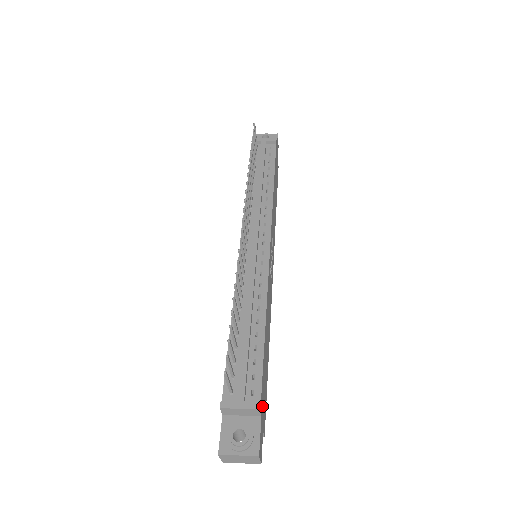
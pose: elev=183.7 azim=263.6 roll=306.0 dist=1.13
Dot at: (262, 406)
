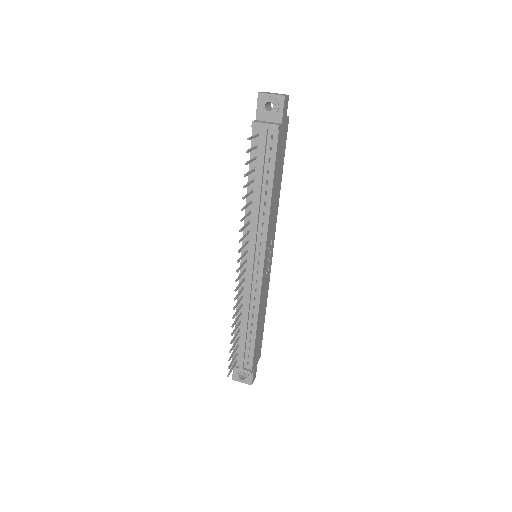
Dot at: (255, 362)
